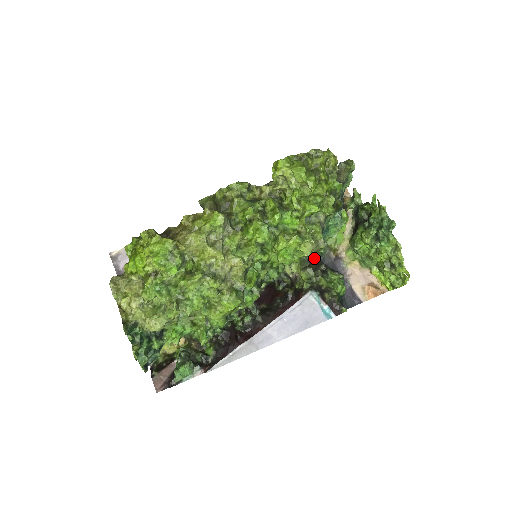
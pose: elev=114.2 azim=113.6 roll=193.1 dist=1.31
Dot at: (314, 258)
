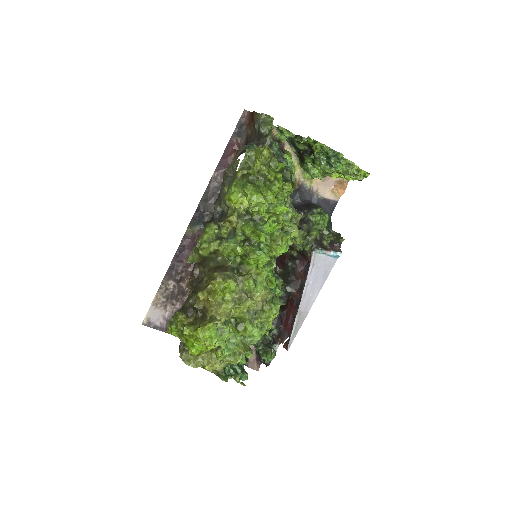
Dot at: occluded
